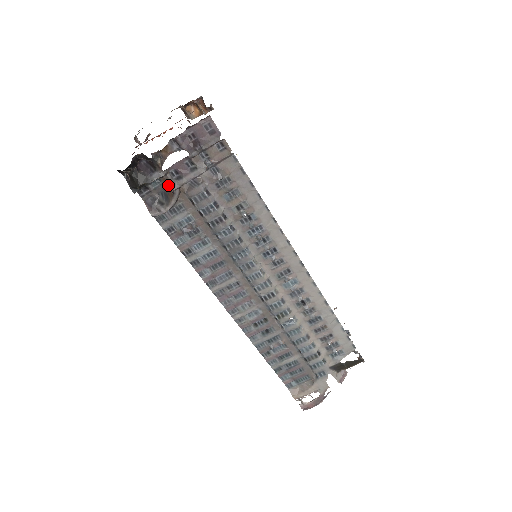
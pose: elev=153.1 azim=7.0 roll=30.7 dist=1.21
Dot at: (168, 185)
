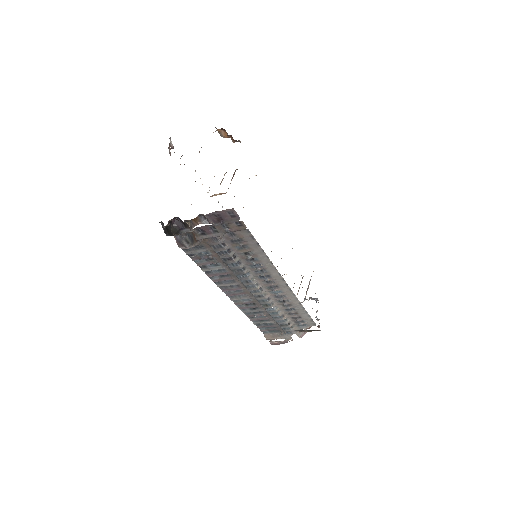
Dot at: (194, 233)
